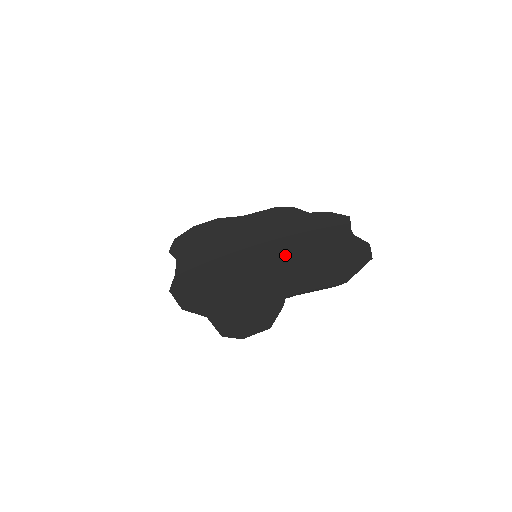
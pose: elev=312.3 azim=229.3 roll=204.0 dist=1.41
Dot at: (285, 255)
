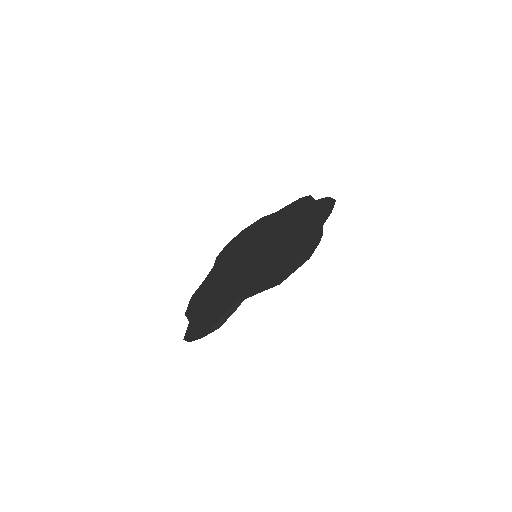
Dot at: (266, 254)
